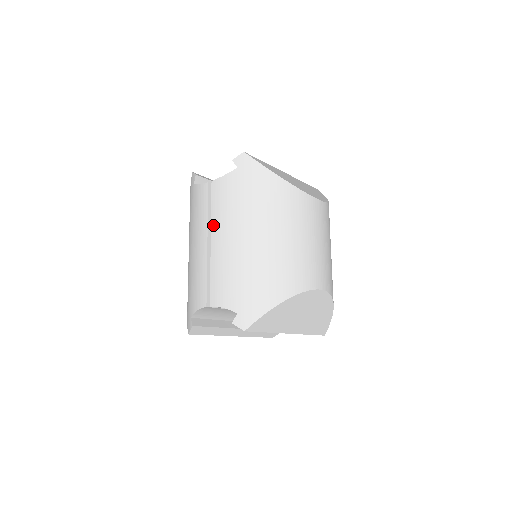
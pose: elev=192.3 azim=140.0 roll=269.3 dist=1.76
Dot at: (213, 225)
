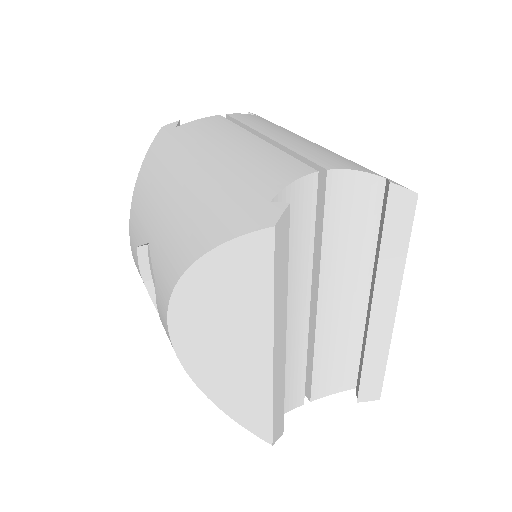
Dot at: (259, 129)
